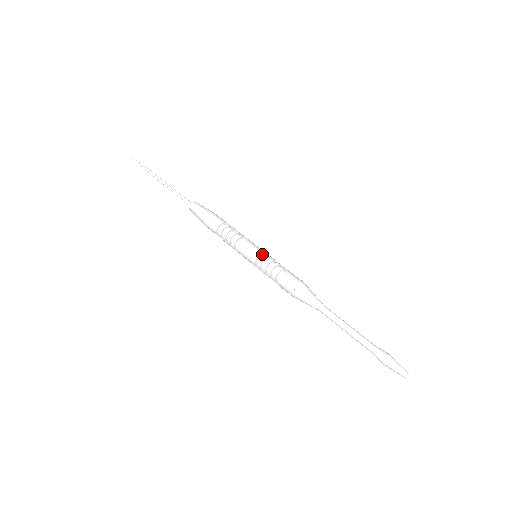
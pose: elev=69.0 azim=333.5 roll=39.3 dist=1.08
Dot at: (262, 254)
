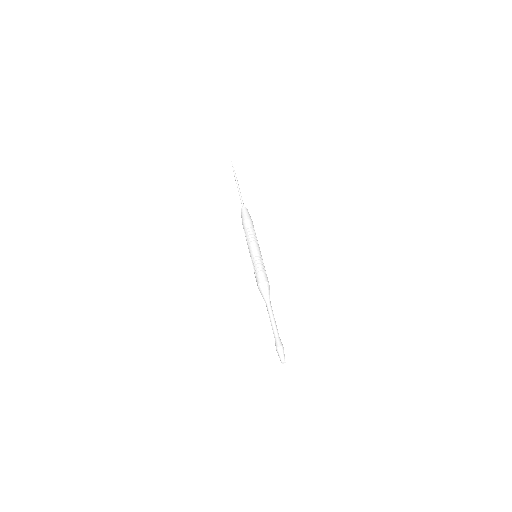
Dot at: (261, 257)
